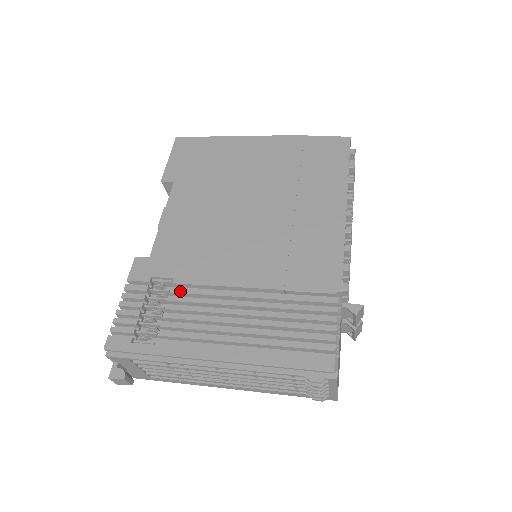
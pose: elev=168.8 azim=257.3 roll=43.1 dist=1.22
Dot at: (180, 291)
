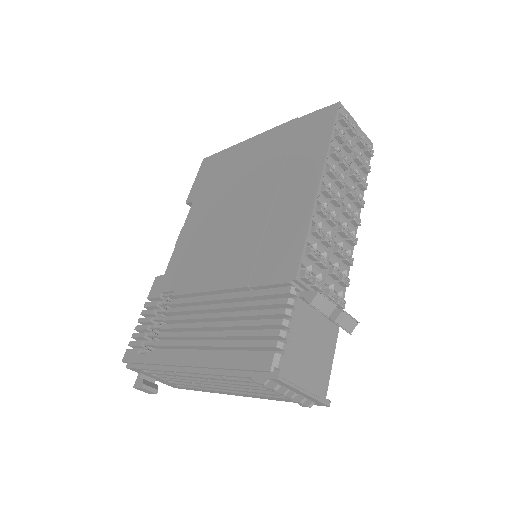
Dot at: (176, 302)
